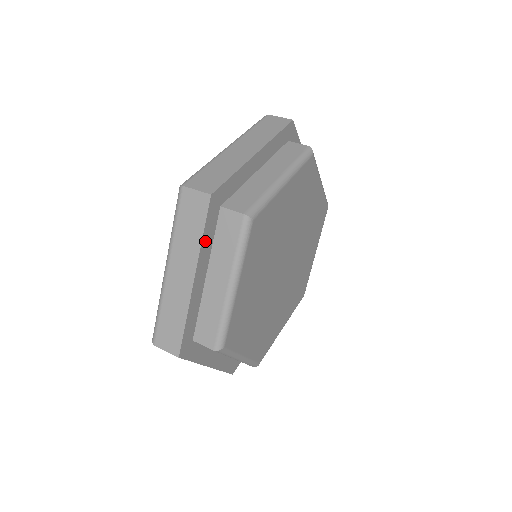
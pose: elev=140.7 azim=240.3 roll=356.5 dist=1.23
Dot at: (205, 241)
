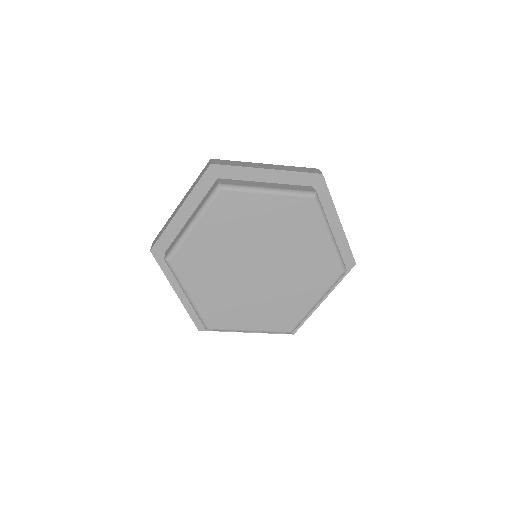
Dot at: (197, 191)
